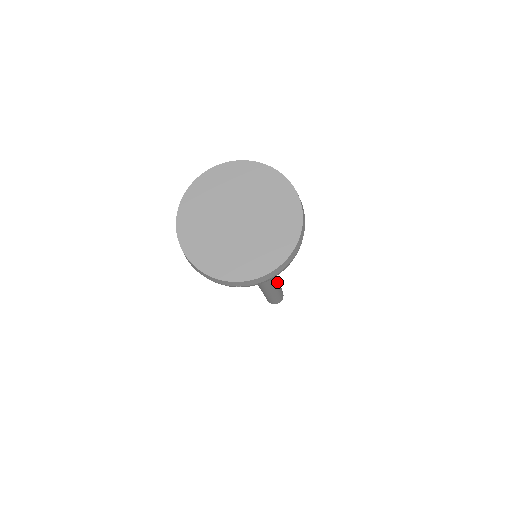
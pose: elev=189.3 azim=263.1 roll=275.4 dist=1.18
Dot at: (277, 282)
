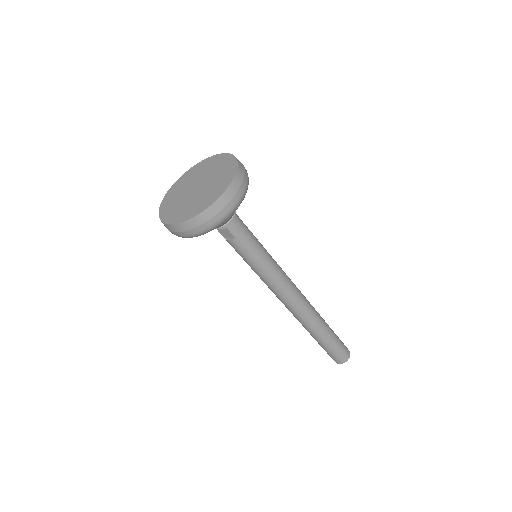
Dot at: (311, 314)
